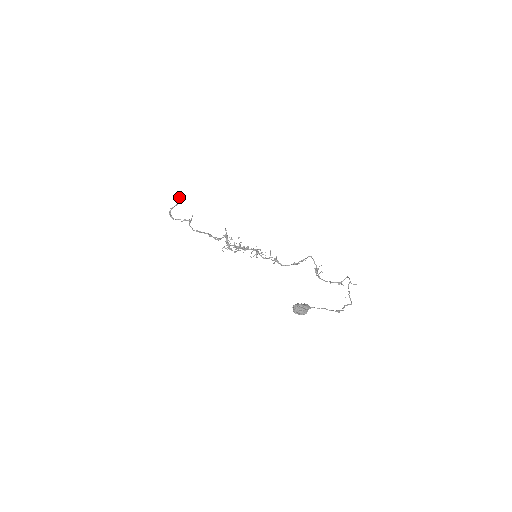
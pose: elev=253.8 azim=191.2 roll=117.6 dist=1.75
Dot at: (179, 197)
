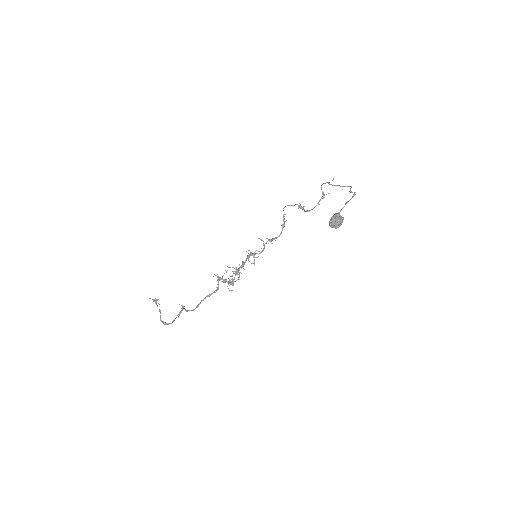
Dot at: (155, 303)
